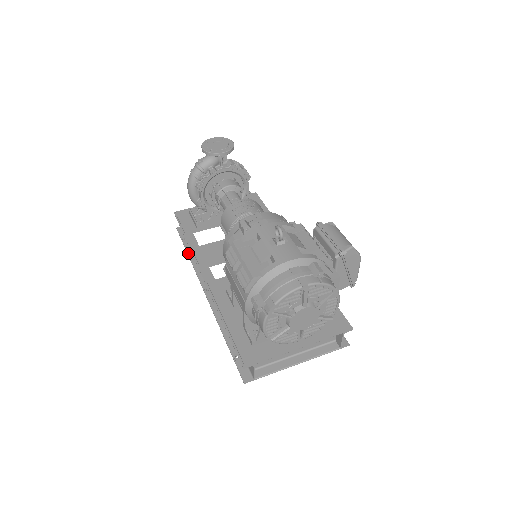
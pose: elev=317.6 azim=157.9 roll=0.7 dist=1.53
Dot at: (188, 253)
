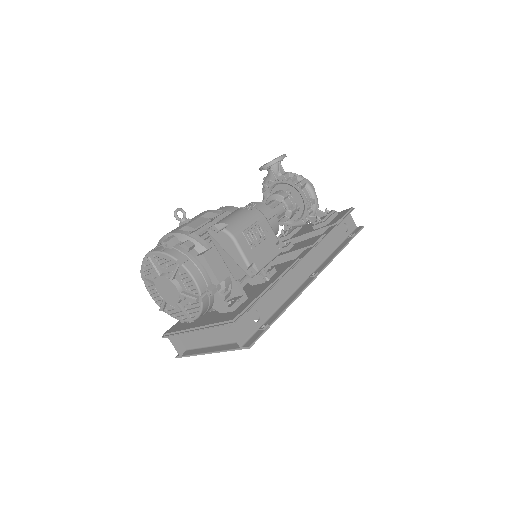
Dot at: occluded
